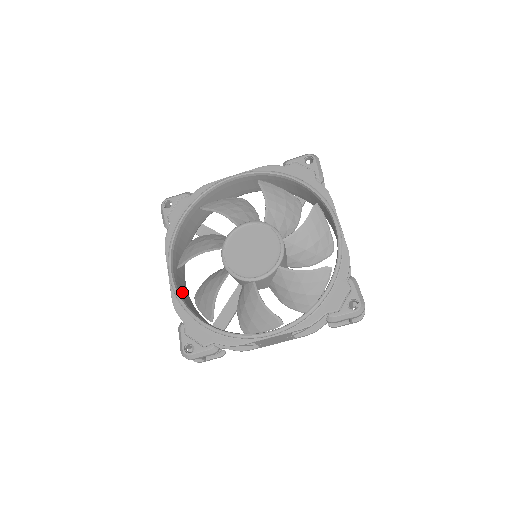
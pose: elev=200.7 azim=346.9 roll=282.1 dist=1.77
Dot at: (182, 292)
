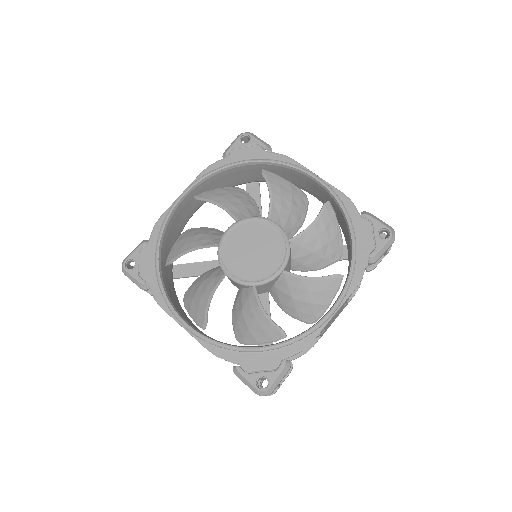
Dot at: (177, 218)
